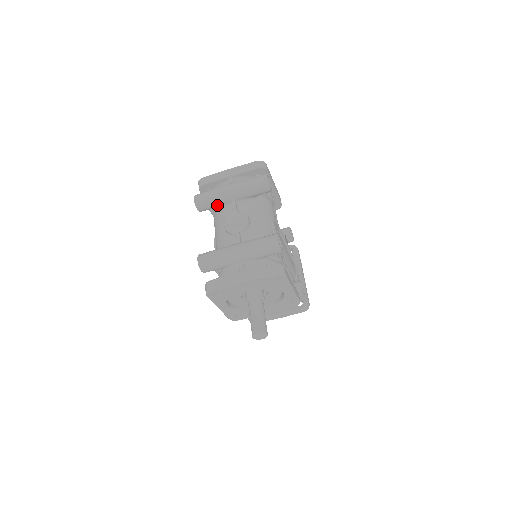
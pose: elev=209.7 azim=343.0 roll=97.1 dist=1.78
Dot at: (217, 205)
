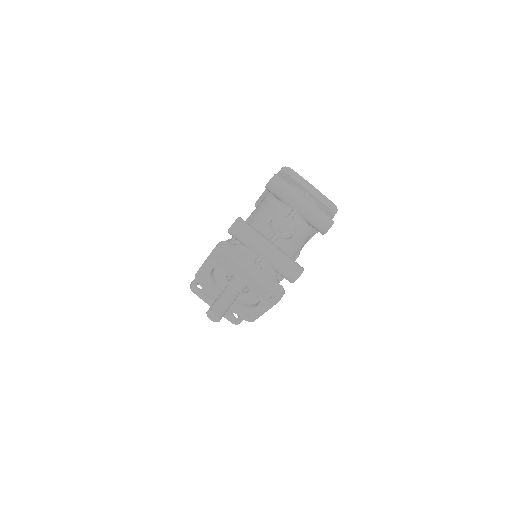
Dot at: (282, 199)
